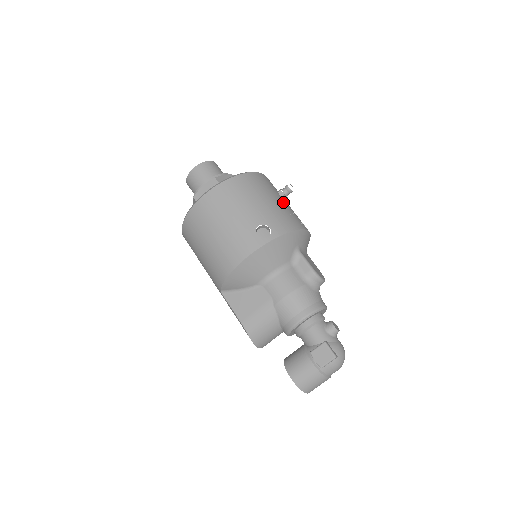
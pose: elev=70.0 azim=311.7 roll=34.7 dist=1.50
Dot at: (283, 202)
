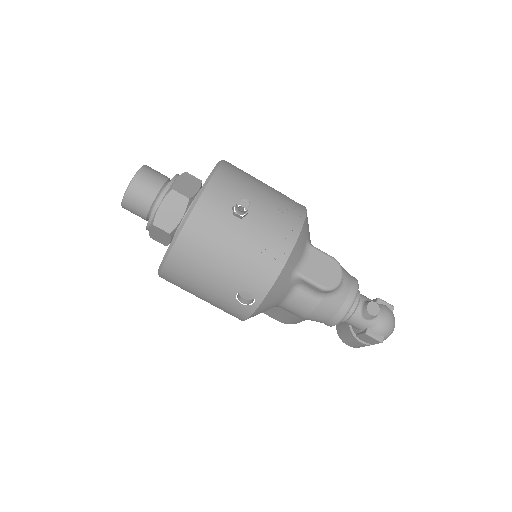
Dot at: (246, 231)
